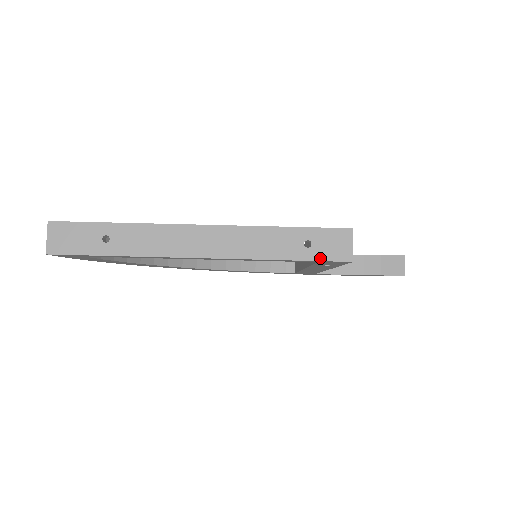
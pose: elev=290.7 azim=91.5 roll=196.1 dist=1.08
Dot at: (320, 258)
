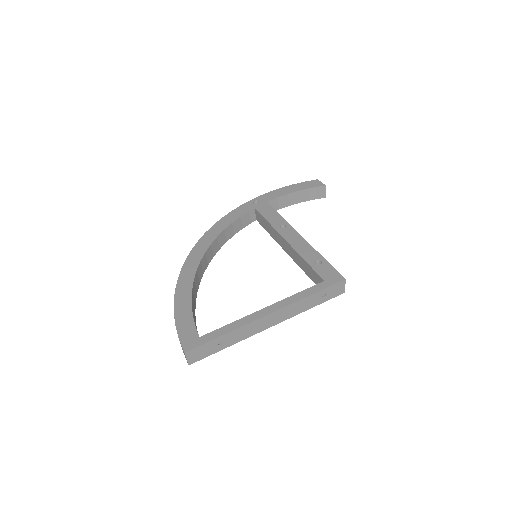
Dot at: (330, 298)
